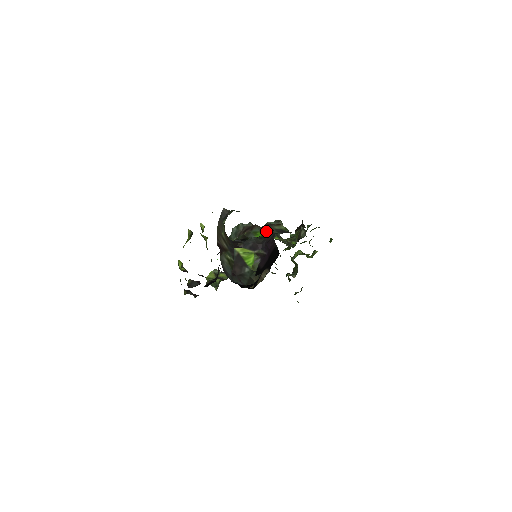
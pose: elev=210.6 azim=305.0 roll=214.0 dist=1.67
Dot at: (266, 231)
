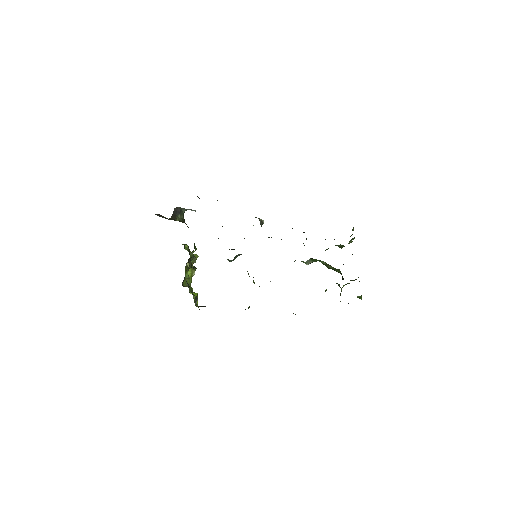
Dot at: occluded
